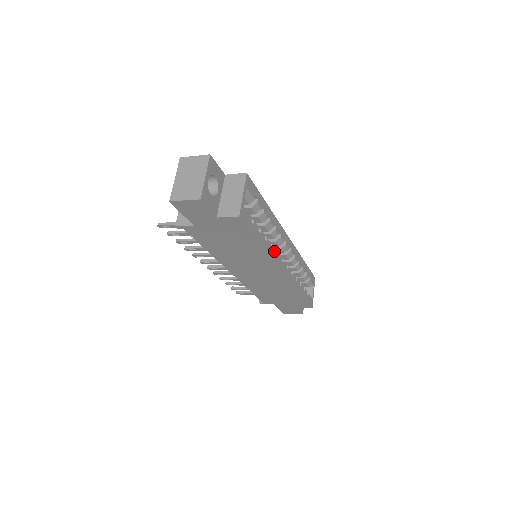
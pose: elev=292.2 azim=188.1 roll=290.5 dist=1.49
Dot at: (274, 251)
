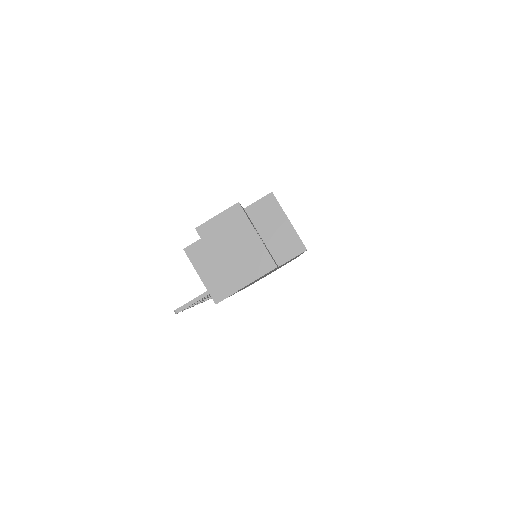
Dot at: occluded
